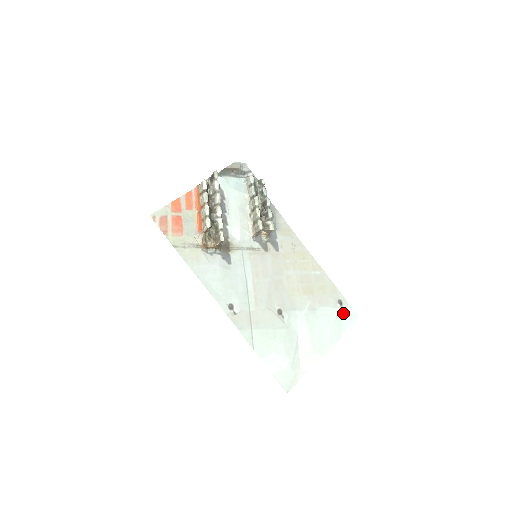
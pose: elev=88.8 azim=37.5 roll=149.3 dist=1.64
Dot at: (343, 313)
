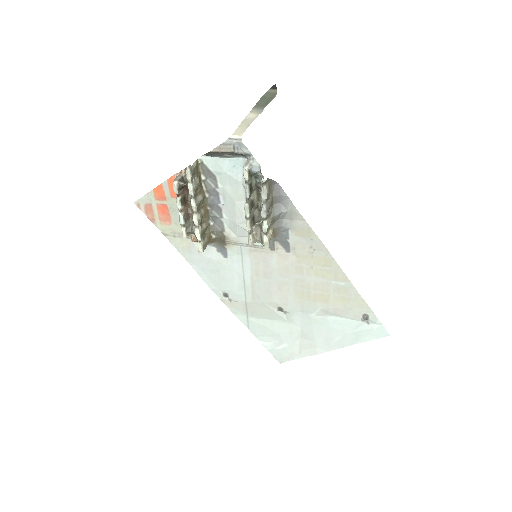
Dot at: (367, 326)
